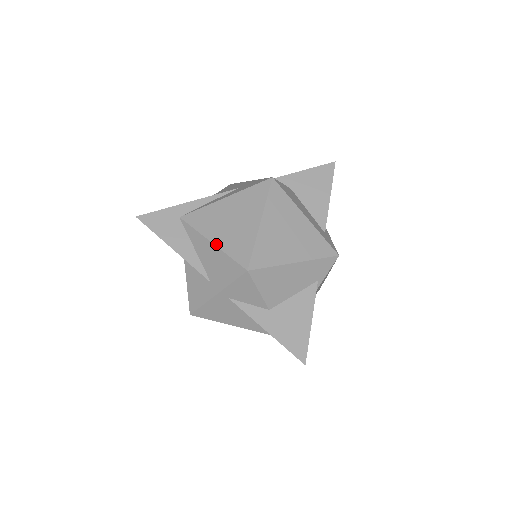
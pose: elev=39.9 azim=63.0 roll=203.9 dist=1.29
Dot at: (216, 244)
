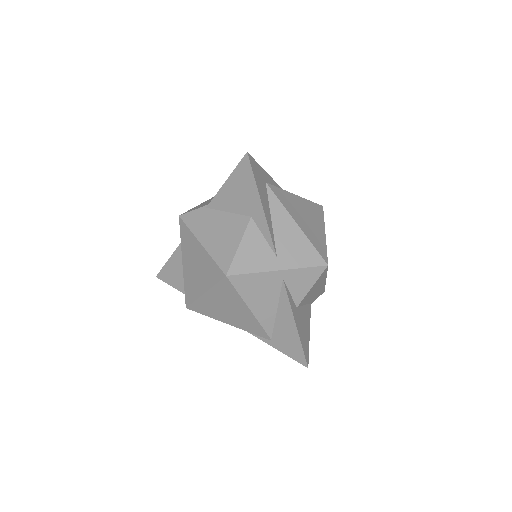
Dot at: (301, 228)
